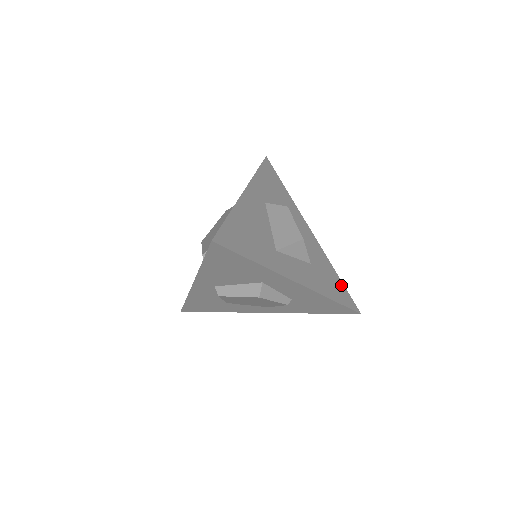
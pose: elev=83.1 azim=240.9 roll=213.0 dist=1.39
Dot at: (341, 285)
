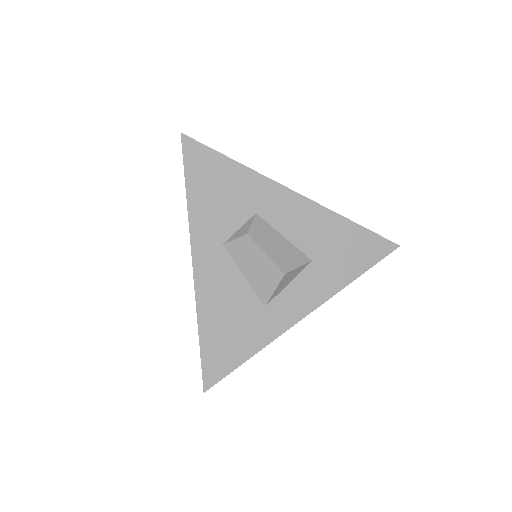
Dot at: (362, 234)
